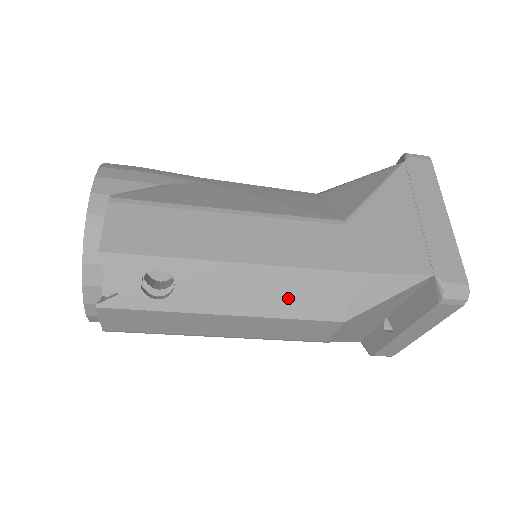
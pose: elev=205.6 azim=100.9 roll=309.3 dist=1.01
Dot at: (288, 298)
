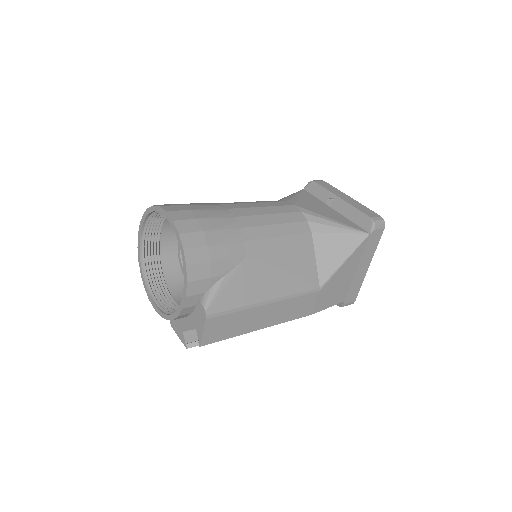
Dot at: occluded
